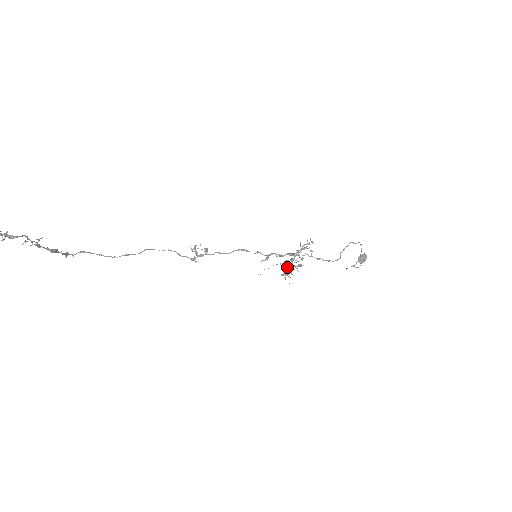
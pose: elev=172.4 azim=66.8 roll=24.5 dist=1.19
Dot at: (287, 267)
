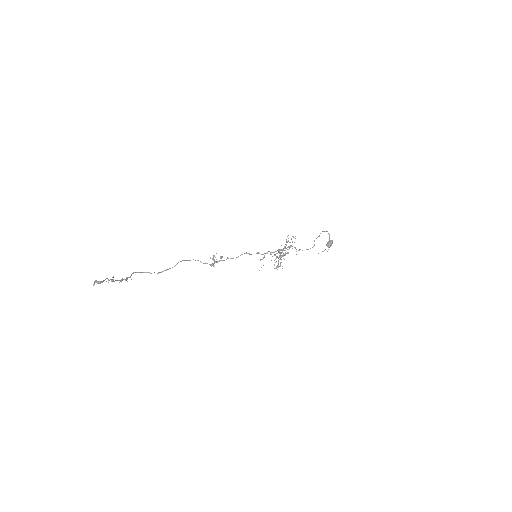
Dot at: (278, 261)
